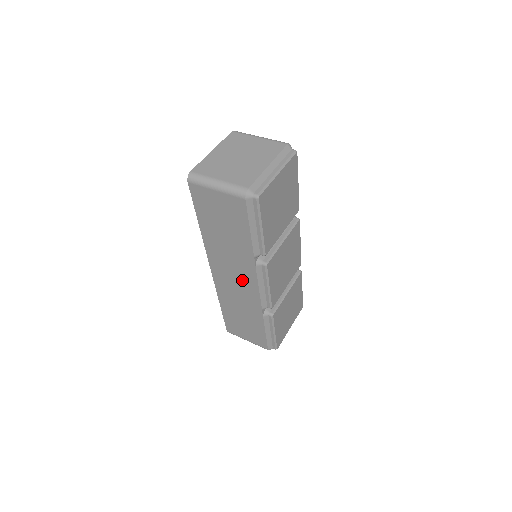
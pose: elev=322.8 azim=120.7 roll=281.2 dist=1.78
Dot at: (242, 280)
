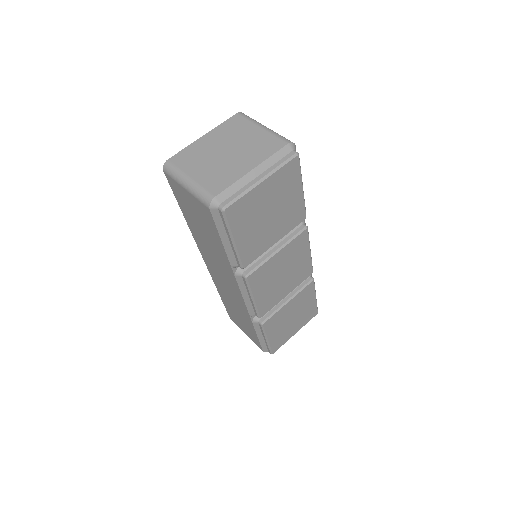
Dot at: (228, 282)
